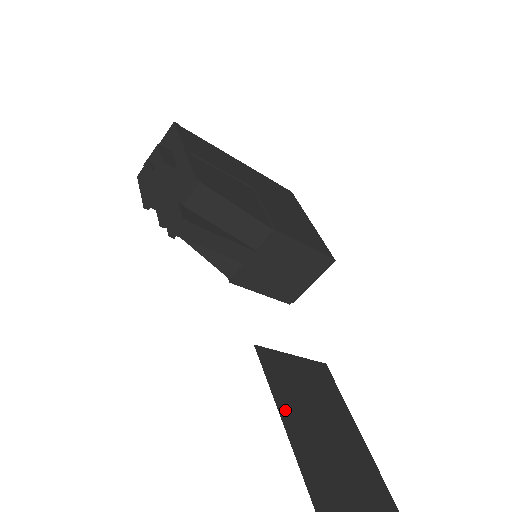
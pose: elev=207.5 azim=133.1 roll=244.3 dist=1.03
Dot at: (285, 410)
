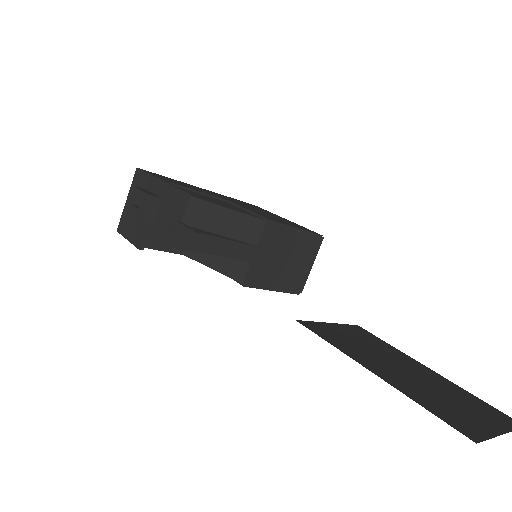
Dot at: (354, 356)
